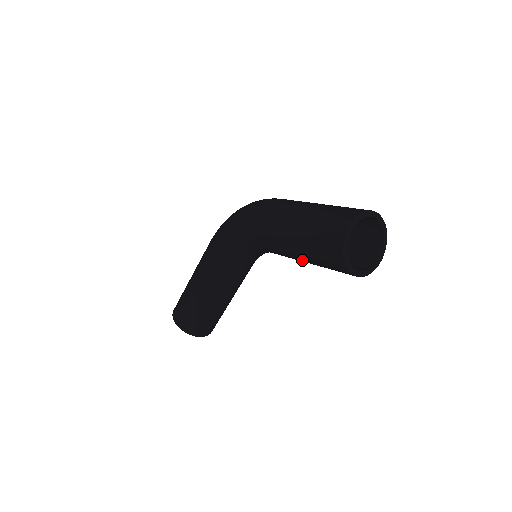
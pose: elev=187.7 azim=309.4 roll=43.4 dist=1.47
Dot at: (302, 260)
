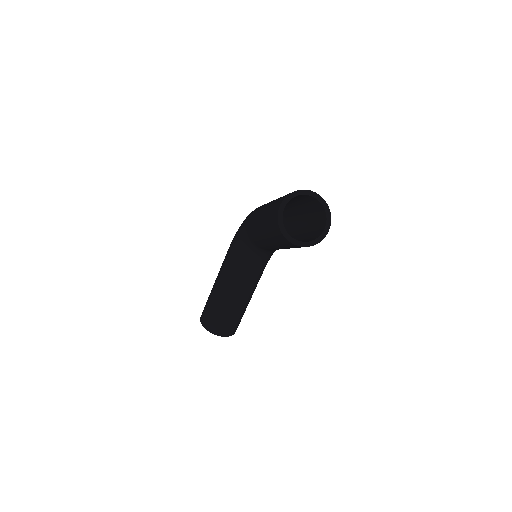
Dot at: (270, 243)
